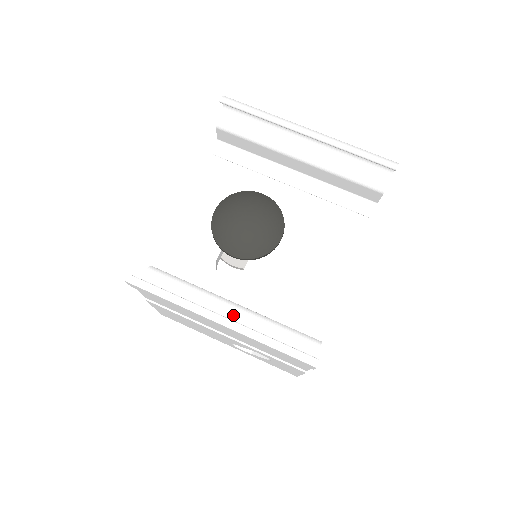
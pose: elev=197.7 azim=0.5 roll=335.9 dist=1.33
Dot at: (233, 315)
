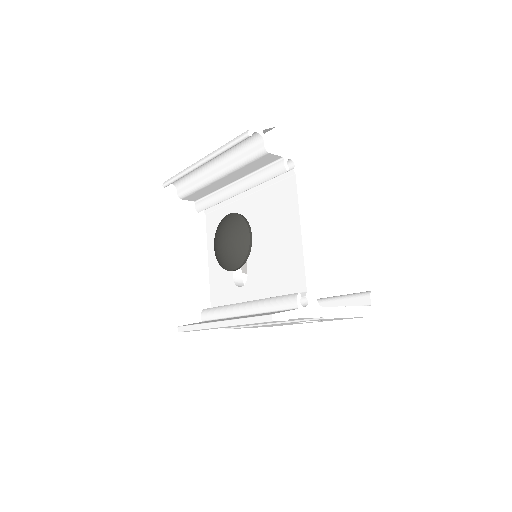
Dot at: (245, 312)
